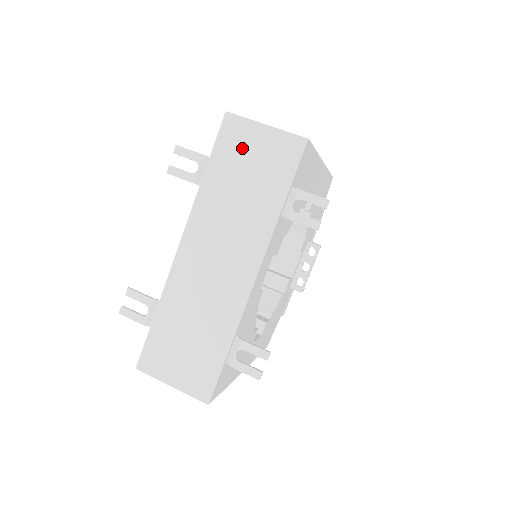
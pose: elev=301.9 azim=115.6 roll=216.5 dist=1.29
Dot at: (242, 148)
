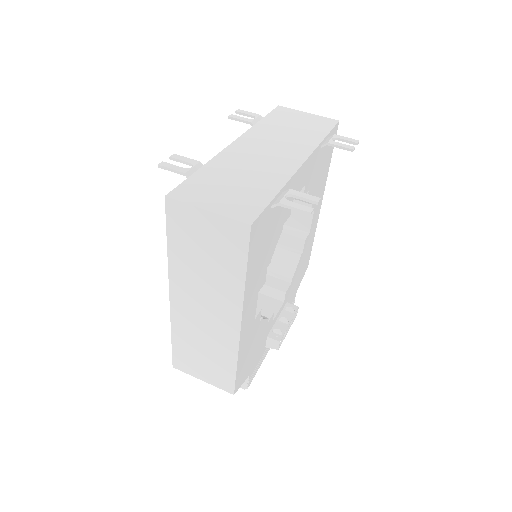
Dot at: (291, 117)
